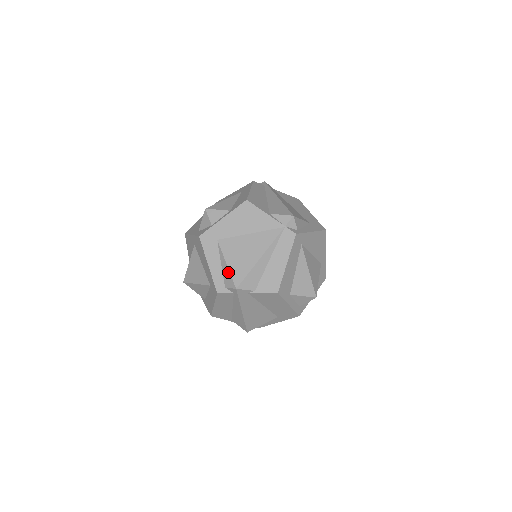
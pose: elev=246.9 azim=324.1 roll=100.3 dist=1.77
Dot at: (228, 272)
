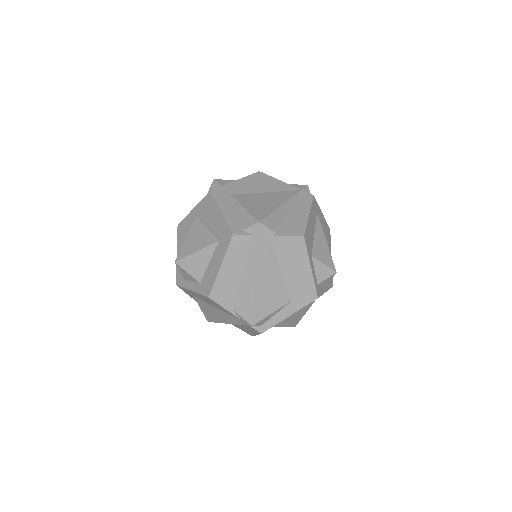
Dot at: (247, 213)
